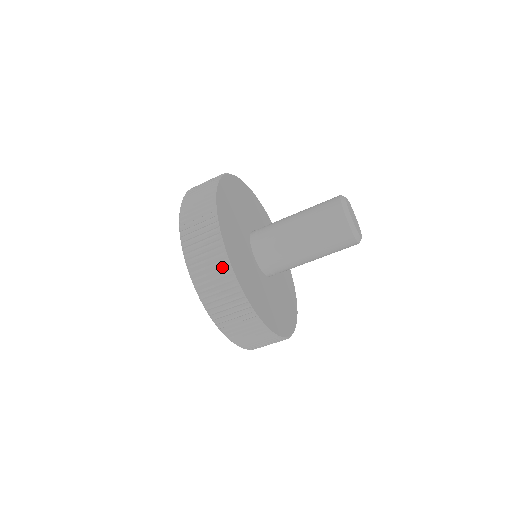
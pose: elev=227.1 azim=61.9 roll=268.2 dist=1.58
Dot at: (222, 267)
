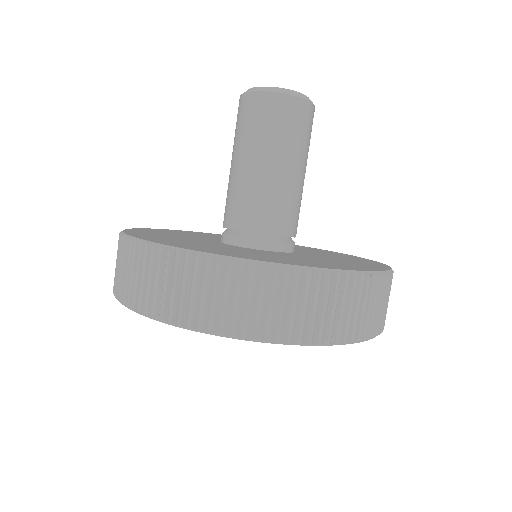
Dot at: (150, 257)
